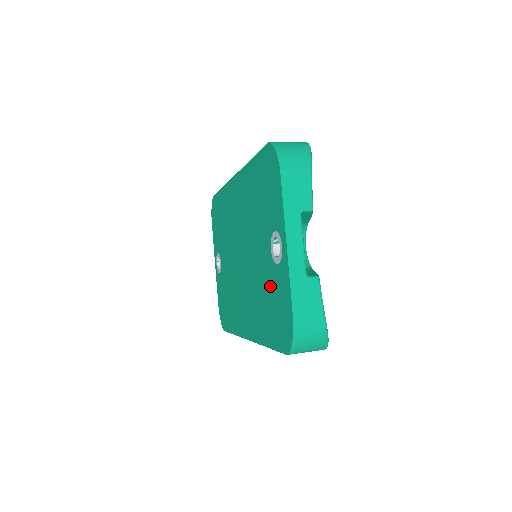
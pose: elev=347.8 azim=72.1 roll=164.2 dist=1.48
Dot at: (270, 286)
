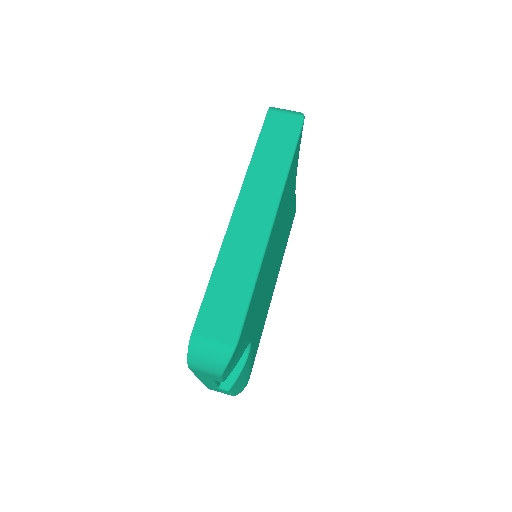
Dot at: occluded
